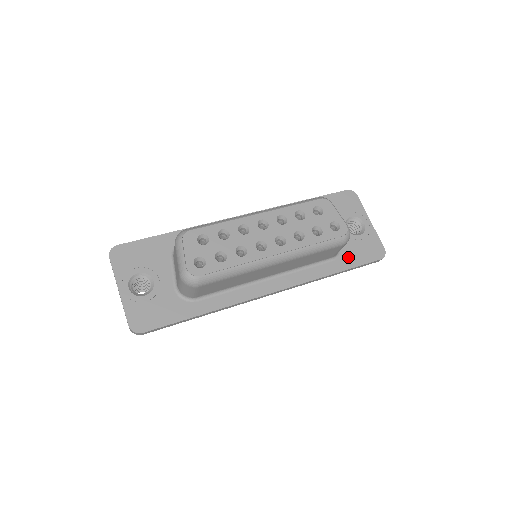
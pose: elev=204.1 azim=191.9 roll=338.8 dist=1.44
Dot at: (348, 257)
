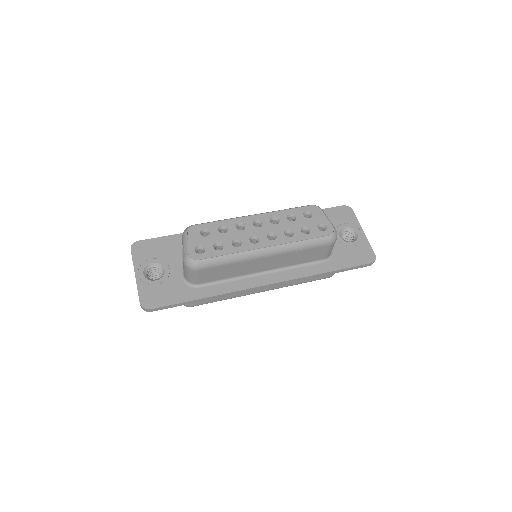
Dot at: (339, 260)
